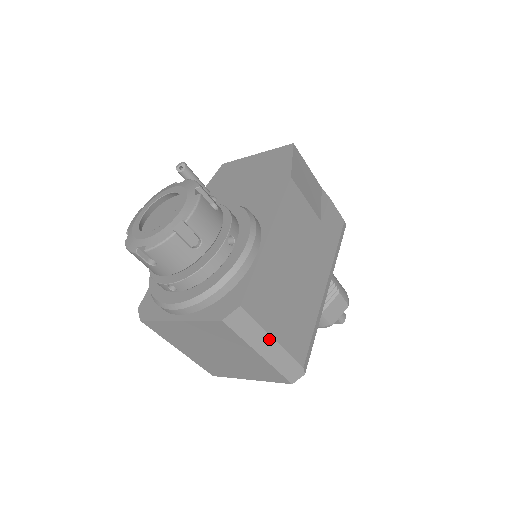
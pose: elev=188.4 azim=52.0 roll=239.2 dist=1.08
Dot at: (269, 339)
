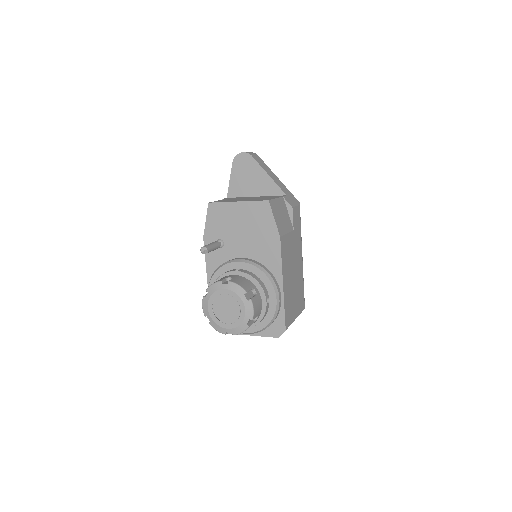
Dot at: occluded
